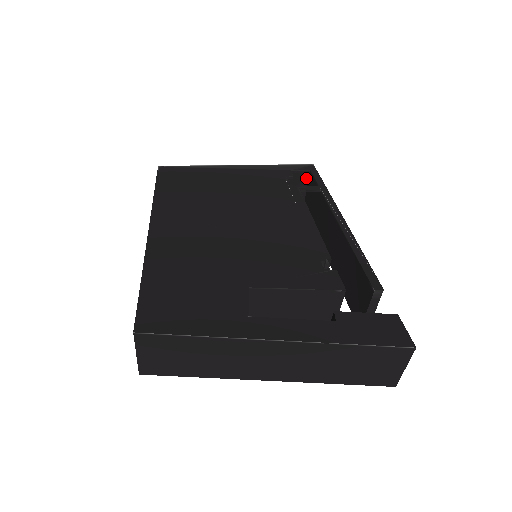
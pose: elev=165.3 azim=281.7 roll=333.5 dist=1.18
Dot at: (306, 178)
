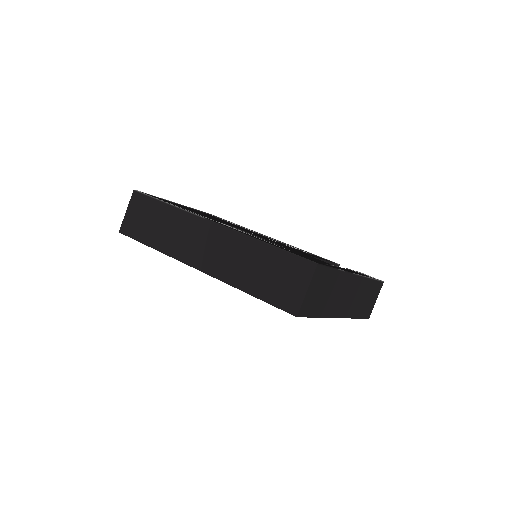
Dot at: occluded
